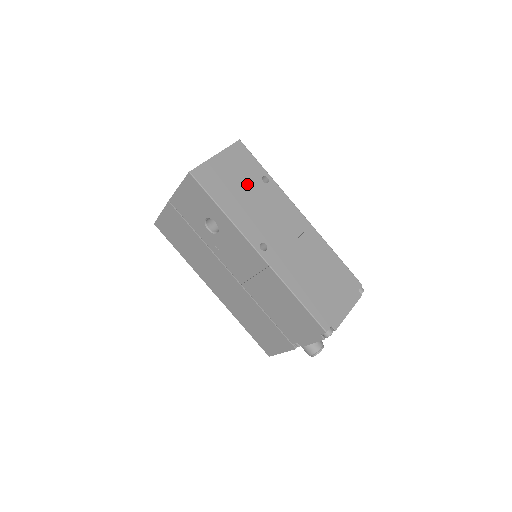
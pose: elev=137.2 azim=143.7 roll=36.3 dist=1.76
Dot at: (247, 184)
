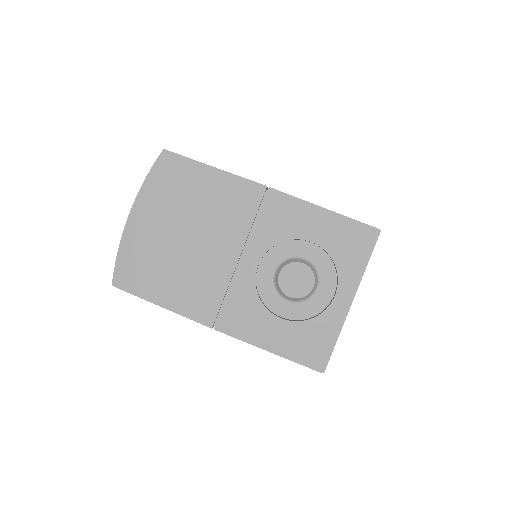
Dot at: occluded
